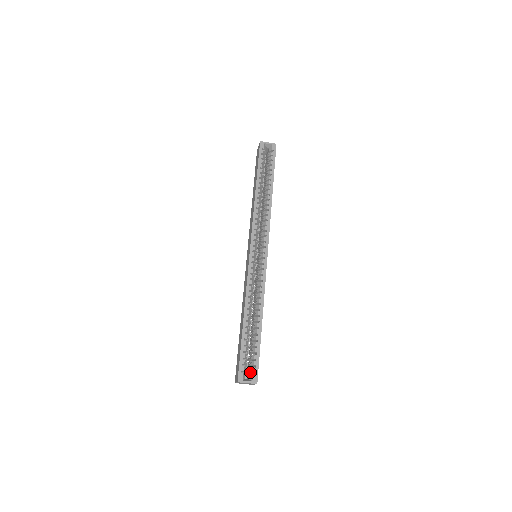
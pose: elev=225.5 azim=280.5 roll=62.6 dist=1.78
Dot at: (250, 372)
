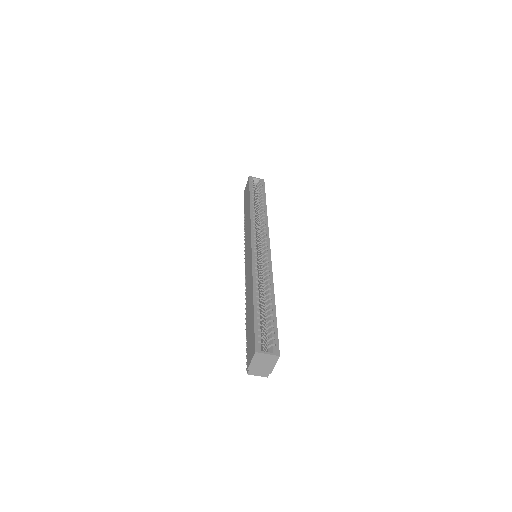
Dot at: occluded
